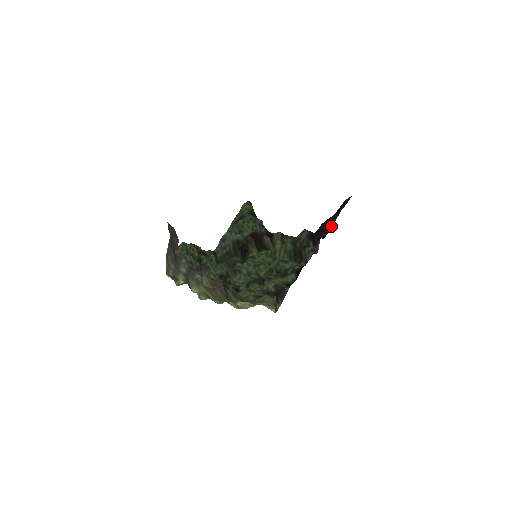
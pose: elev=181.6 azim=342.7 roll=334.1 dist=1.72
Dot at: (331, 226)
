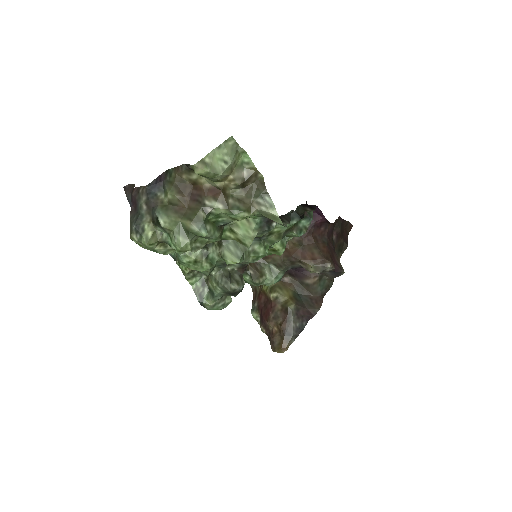
Dot at: (334, 223)
